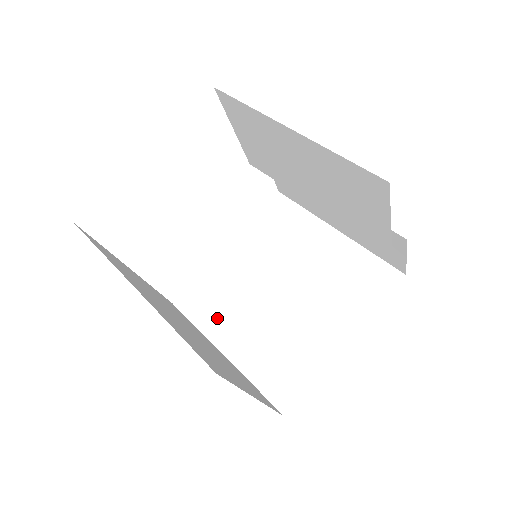
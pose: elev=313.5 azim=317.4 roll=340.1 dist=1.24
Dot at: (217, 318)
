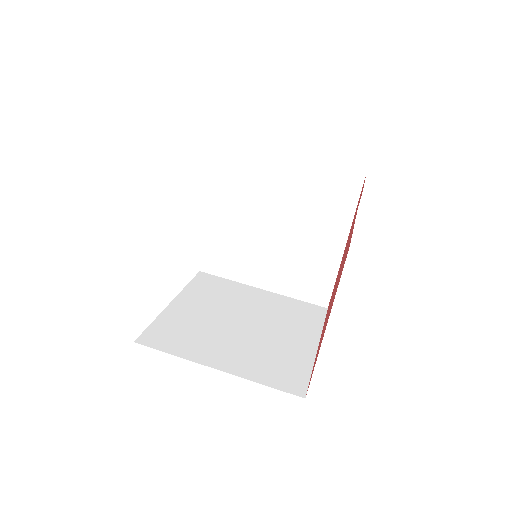
Dot at: (241, 268)
